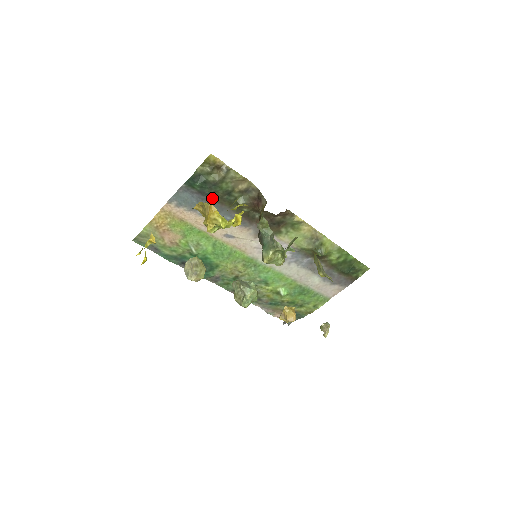
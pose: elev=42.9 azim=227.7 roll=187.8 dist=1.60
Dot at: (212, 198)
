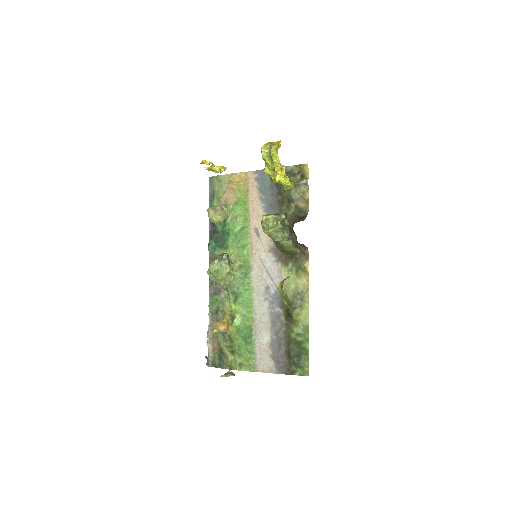
Dot at: (278, 194)
